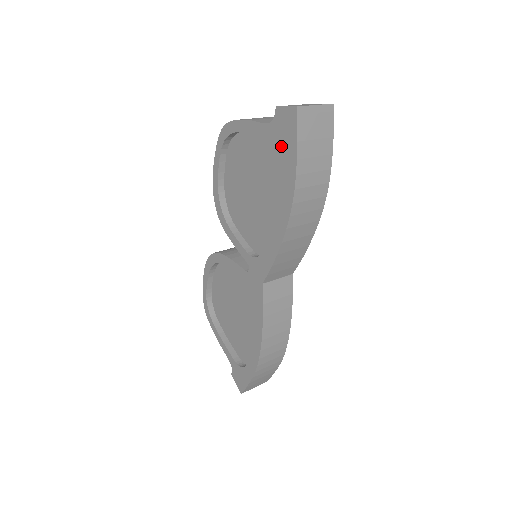
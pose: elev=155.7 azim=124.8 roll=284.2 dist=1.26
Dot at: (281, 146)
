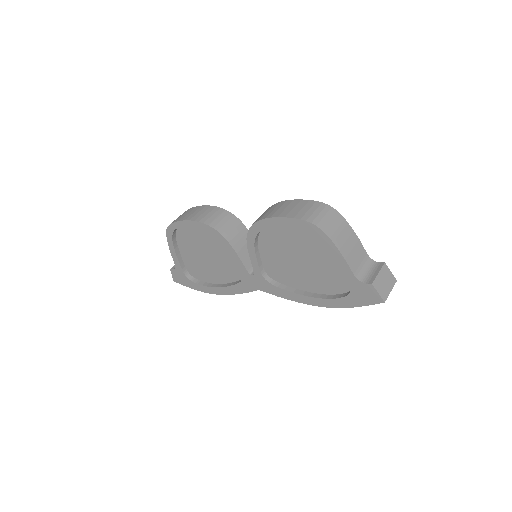
Dot at: (352, 293)
